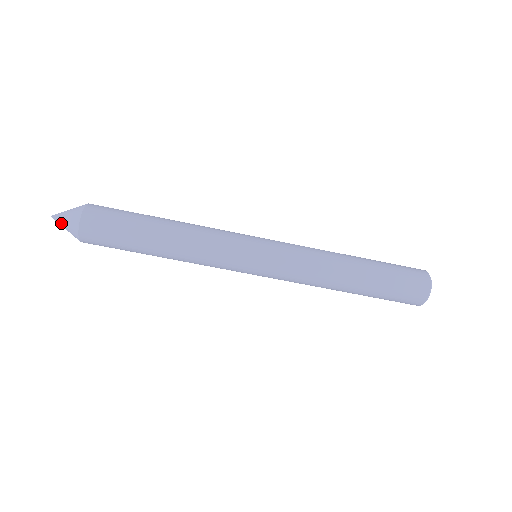
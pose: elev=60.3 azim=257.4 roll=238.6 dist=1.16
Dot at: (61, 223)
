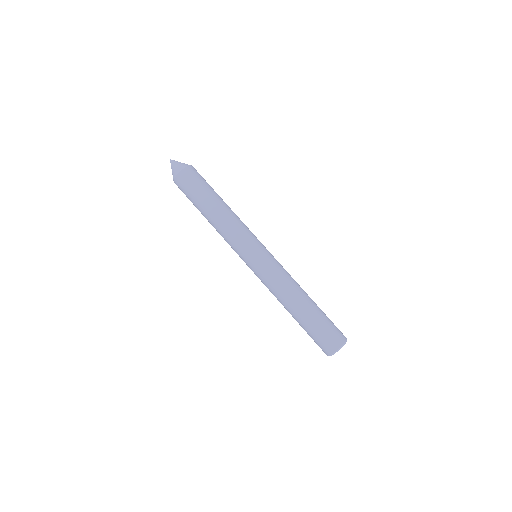
Dot at: (177, 162)
